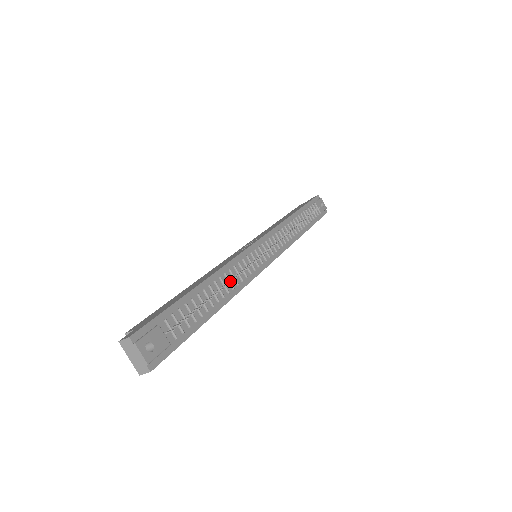
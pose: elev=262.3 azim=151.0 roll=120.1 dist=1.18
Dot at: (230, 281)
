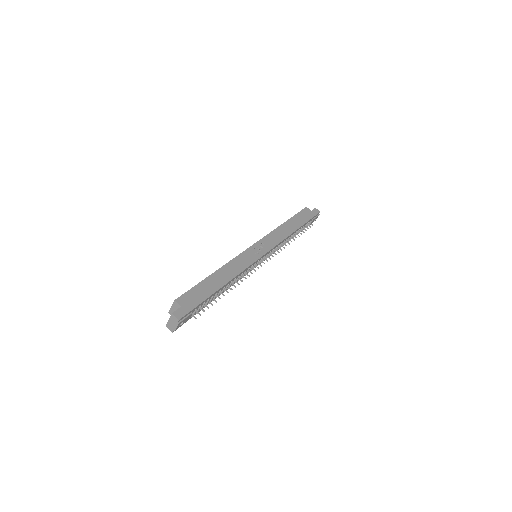
Dot at: (234, 286)
